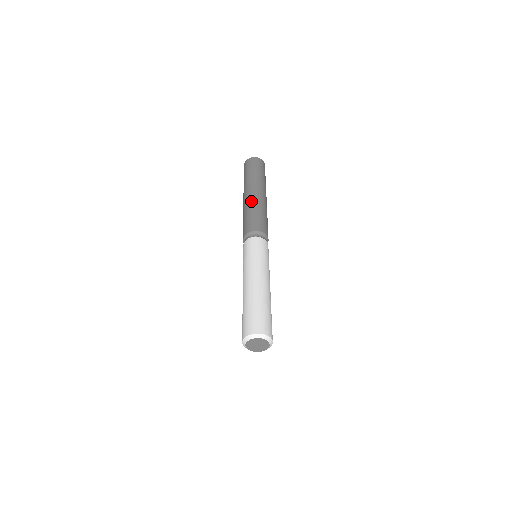
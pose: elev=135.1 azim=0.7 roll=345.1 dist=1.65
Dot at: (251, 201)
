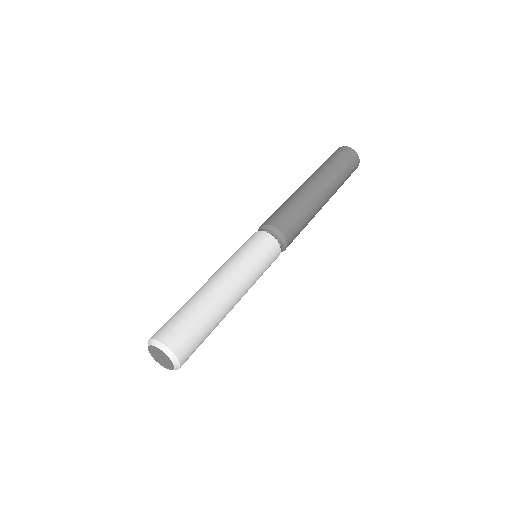
Dot at: (295, 192)
